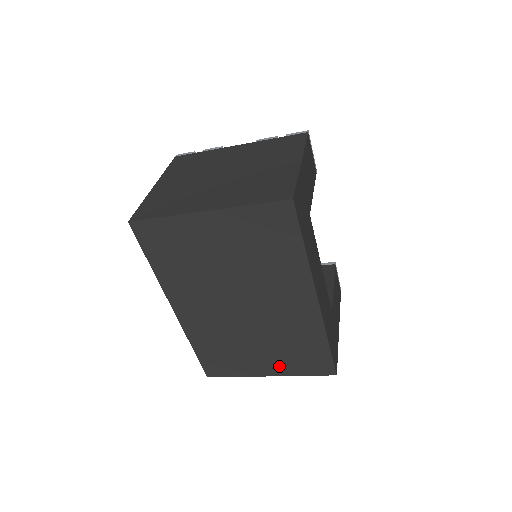
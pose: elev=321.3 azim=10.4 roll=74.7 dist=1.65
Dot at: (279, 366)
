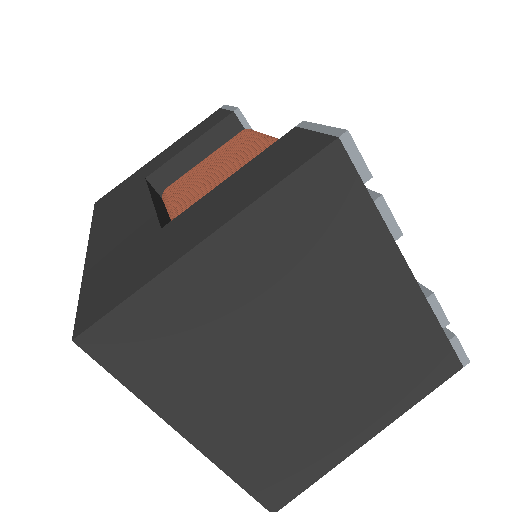
Dot at: occluded
